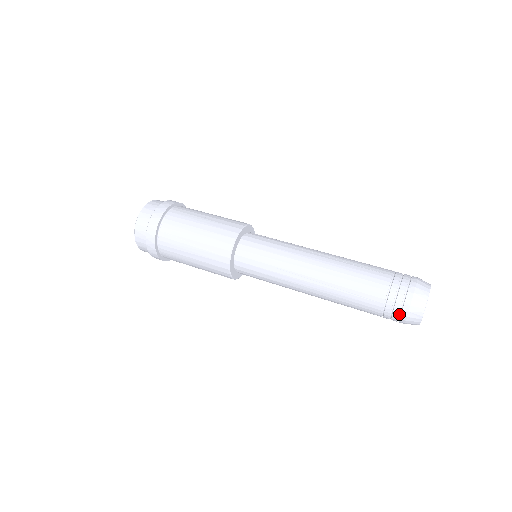
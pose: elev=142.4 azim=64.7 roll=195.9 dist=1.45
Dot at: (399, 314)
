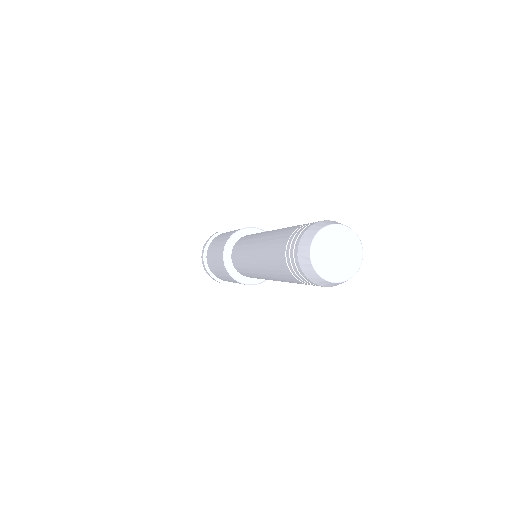
Dot at: (296, 264)
